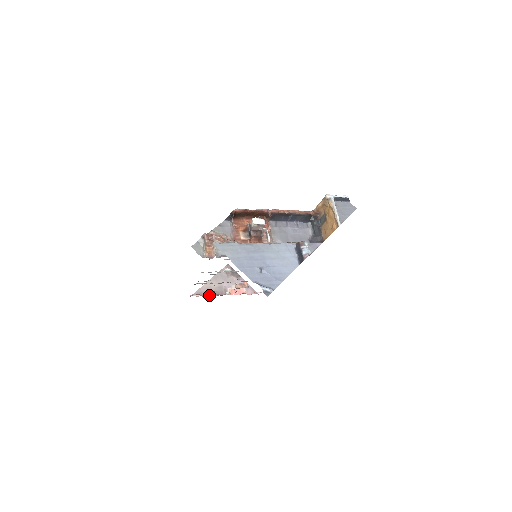
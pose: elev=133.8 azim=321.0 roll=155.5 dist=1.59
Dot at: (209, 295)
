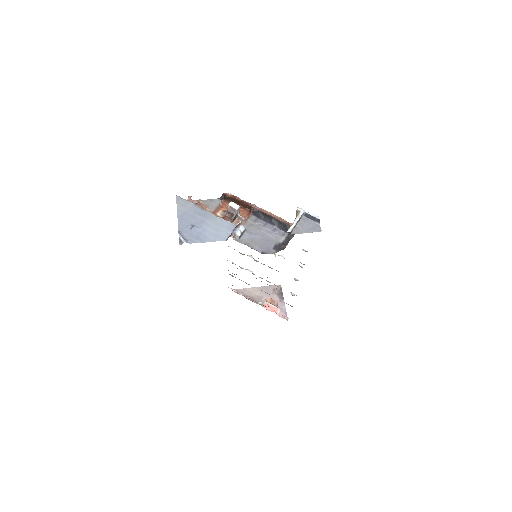
Dot at: (246, 297)
